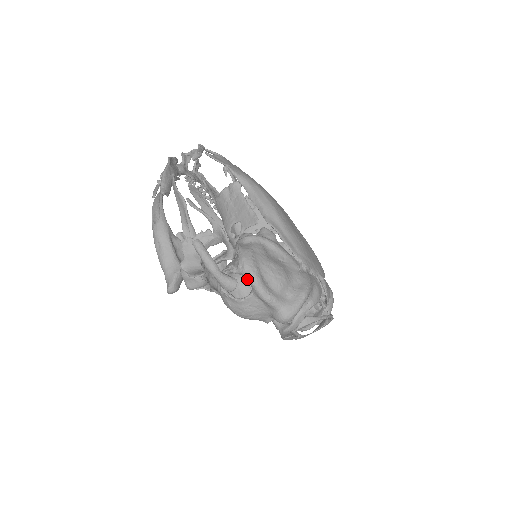
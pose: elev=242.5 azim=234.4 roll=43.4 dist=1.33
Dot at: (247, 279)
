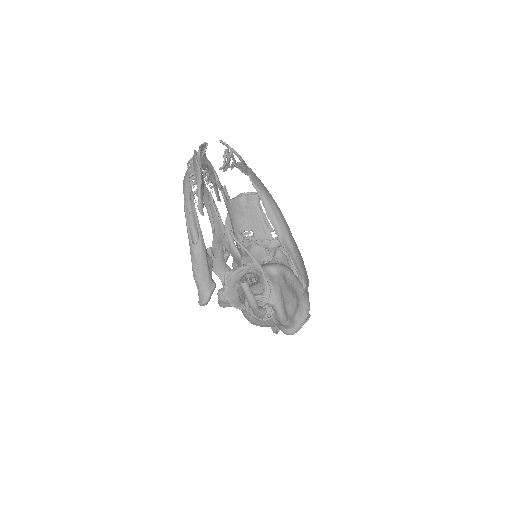
Dot at: (274, 309)
